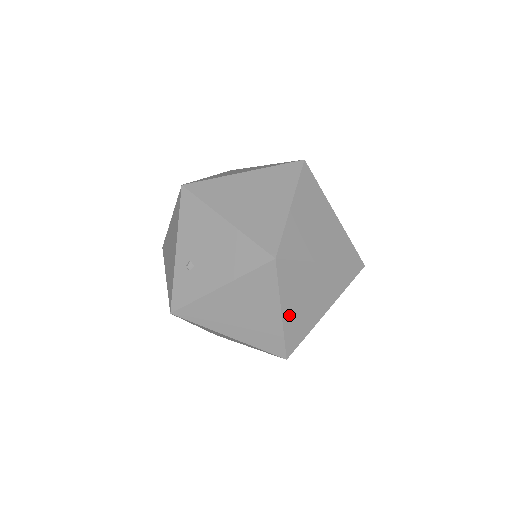
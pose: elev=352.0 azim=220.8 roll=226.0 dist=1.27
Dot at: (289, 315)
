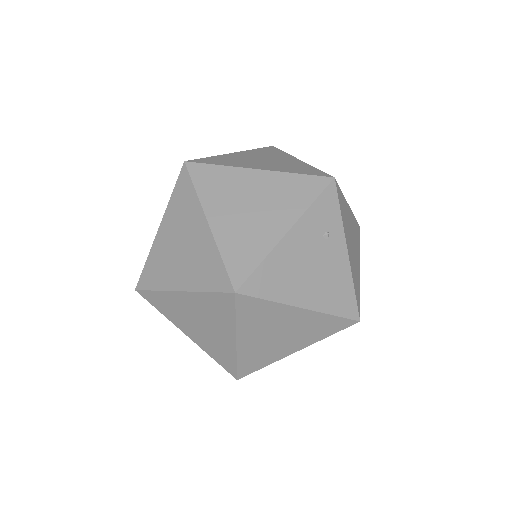
Dot at: (221, 227)
